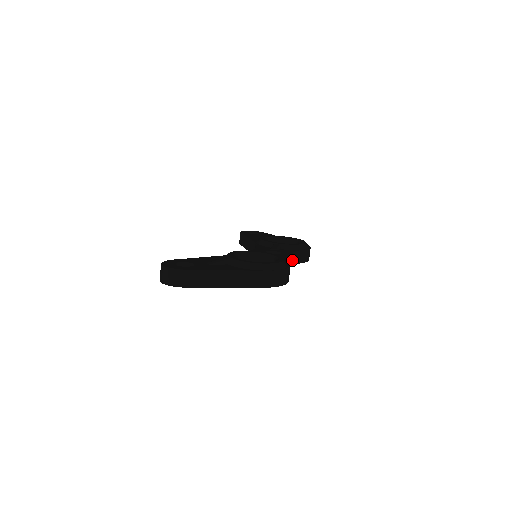
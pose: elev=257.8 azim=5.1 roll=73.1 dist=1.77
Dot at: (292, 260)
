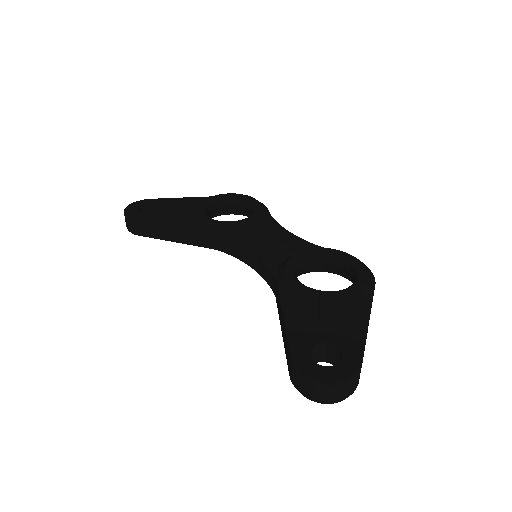
Dot at: occluded
